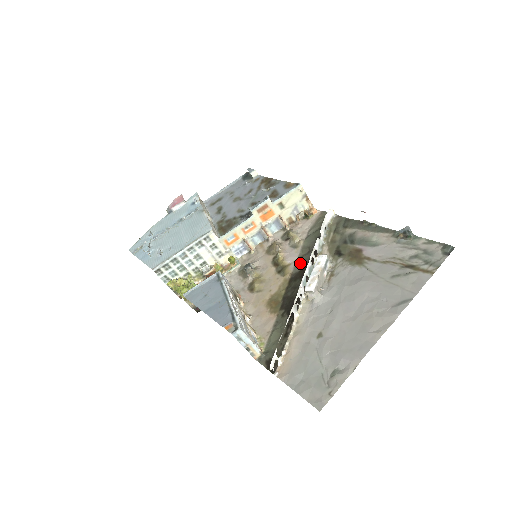
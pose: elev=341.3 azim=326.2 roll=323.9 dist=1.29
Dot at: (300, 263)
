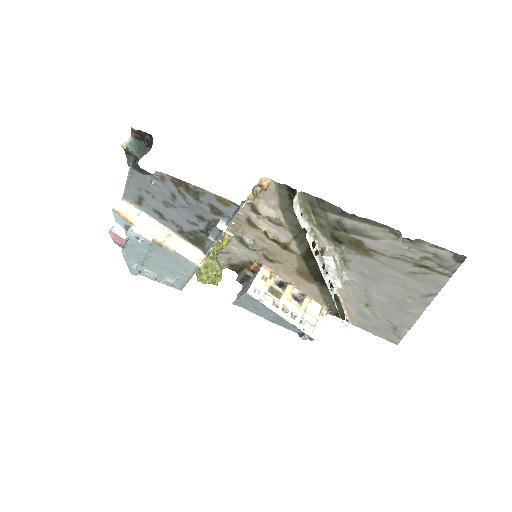
Dot at: (300, 244)
